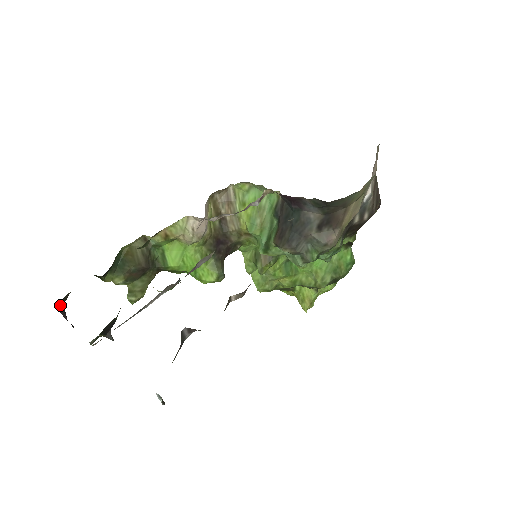
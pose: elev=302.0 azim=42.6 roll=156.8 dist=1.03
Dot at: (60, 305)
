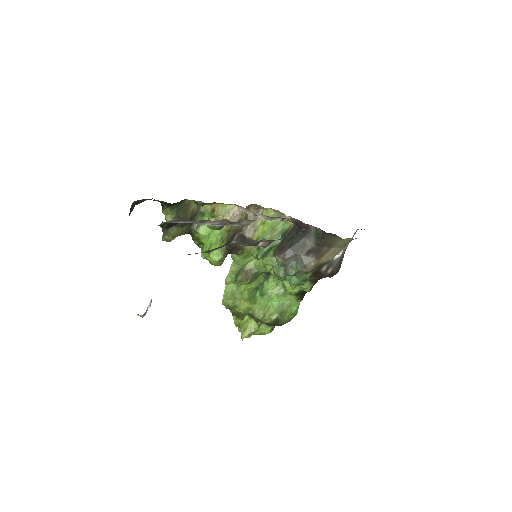
Dot at: (135, 204)
